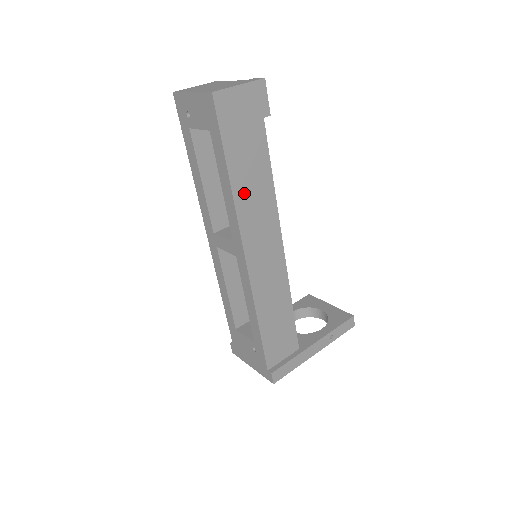
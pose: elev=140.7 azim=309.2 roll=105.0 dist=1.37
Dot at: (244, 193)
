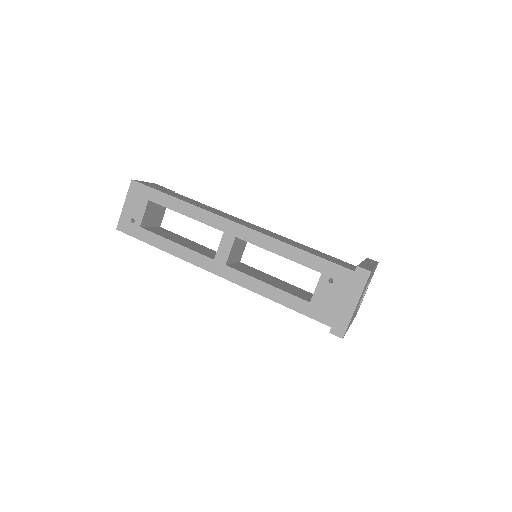
Dot at: (197, 205)
